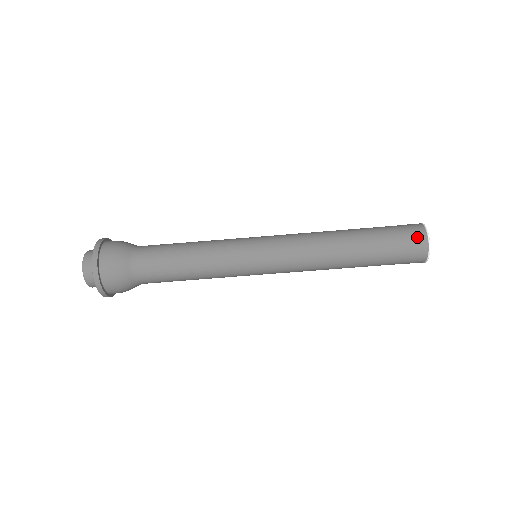
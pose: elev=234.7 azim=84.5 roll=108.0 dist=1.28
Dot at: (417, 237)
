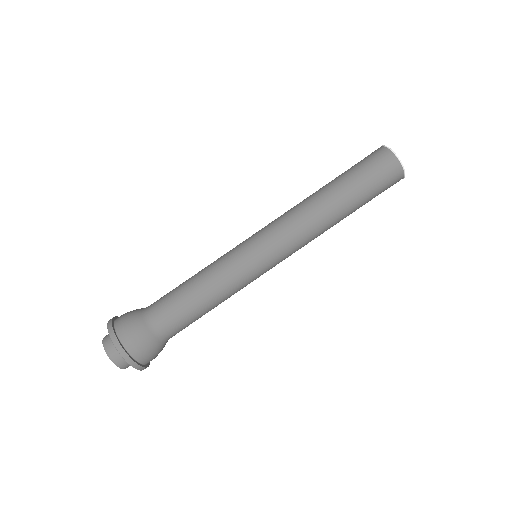
Dot at: (384, 157)
